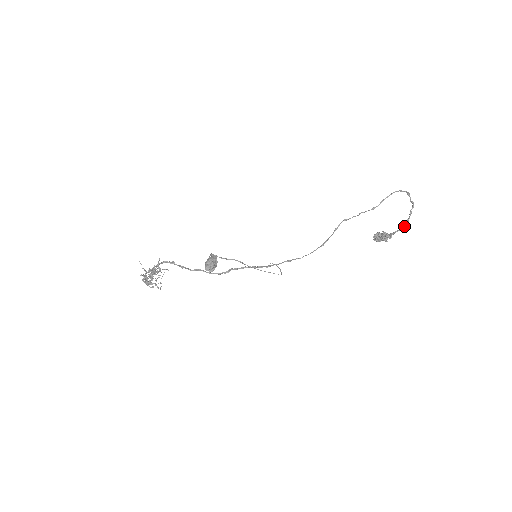
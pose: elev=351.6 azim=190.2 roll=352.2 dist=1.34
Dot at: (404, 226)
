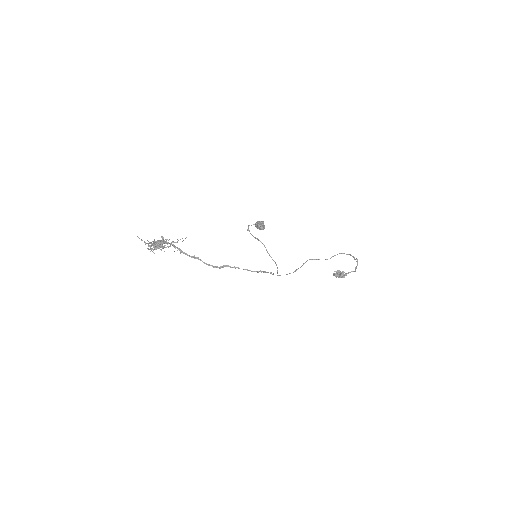
Dot at: (355, 270)
